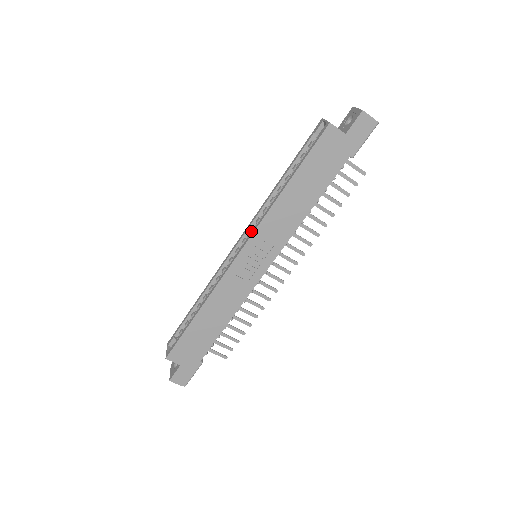
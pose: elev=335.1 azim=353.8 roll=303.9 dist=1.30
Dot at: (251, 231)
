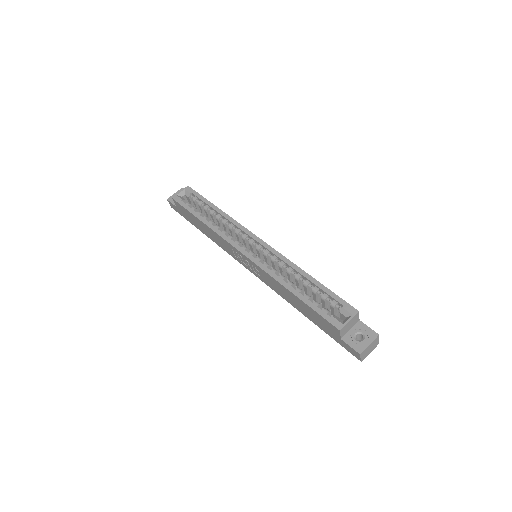
Dot at: (265, 254)
